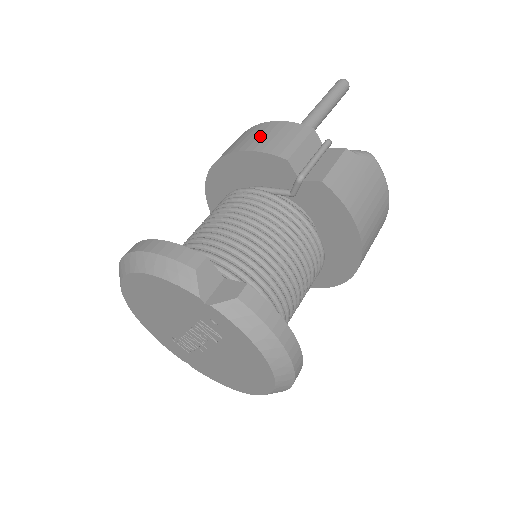
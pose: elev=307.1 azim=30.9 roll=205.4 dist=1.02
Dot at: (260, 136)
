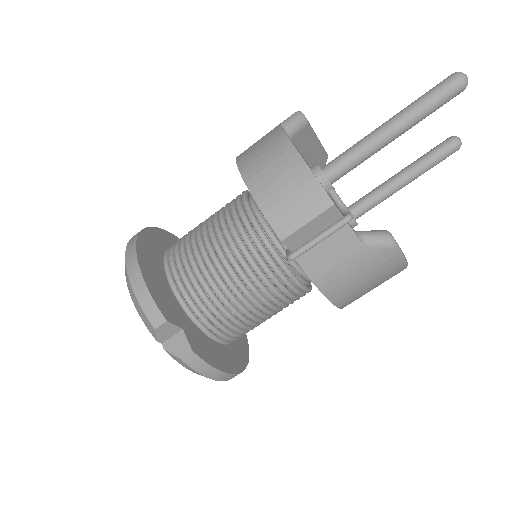
Dot at: (277, 182)
